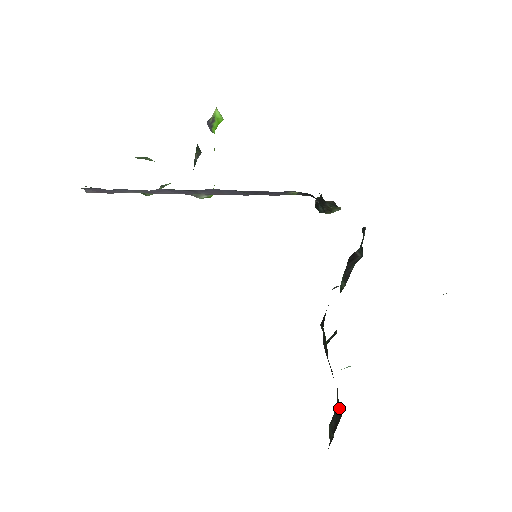
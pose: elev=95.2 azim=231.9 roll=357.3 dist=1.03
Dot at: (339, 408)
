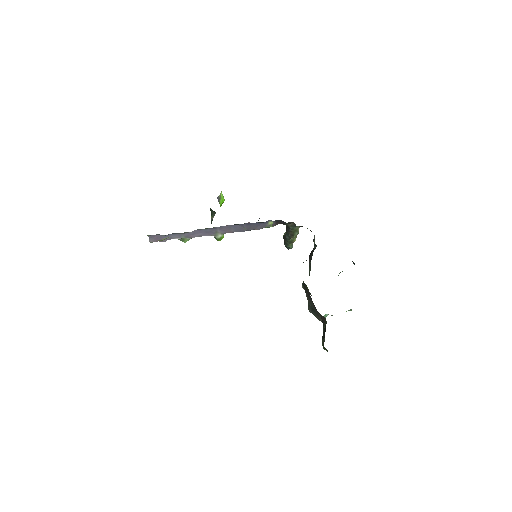
Dot at: (324, 324)
